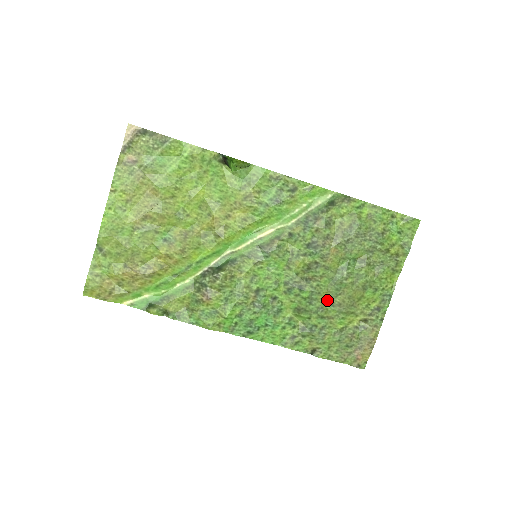
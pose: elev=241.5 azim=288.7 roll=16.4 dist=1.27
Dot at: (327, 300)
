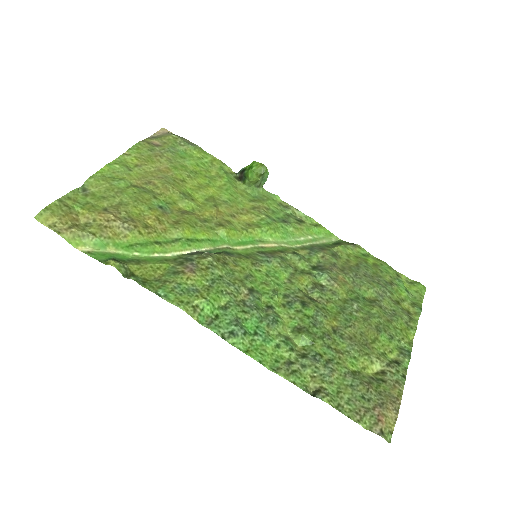
Dot at: (334, 329)
